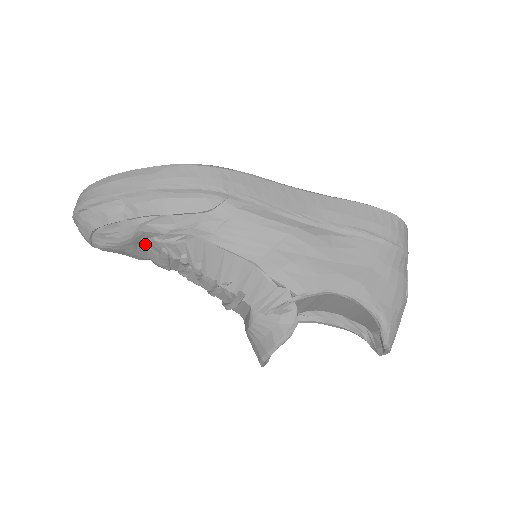
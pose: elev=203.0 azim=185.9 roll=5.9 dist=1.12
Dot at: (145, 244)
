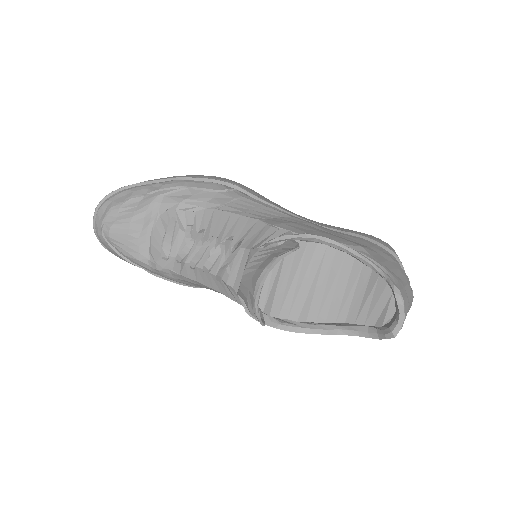
Dot at: (154, 226)
